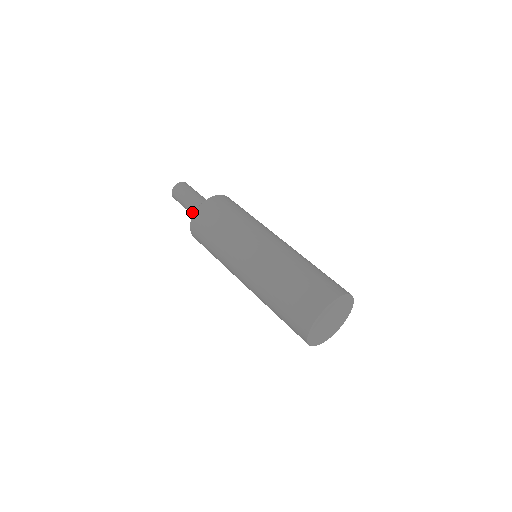
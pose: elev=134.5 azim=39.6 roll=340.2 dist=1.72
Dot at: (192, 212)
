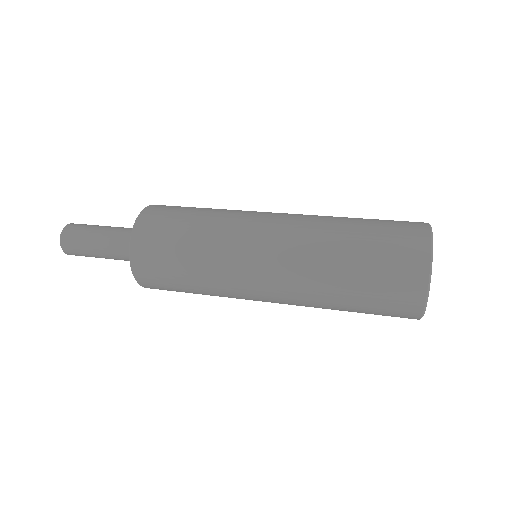
Dot at: (118, 231)
